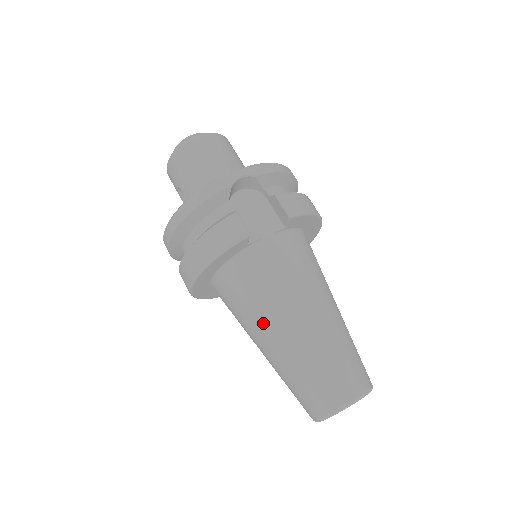
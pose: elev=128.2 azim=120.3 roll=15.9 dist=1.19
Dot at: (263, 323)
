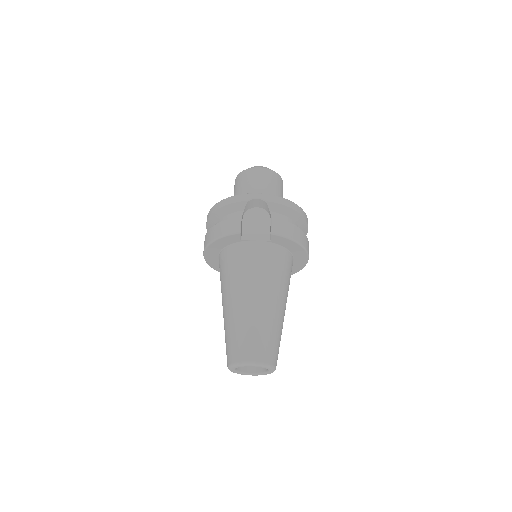
Dot at: (227, 292)
